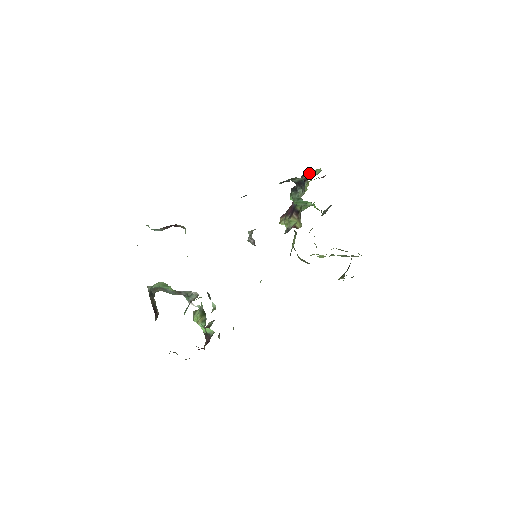
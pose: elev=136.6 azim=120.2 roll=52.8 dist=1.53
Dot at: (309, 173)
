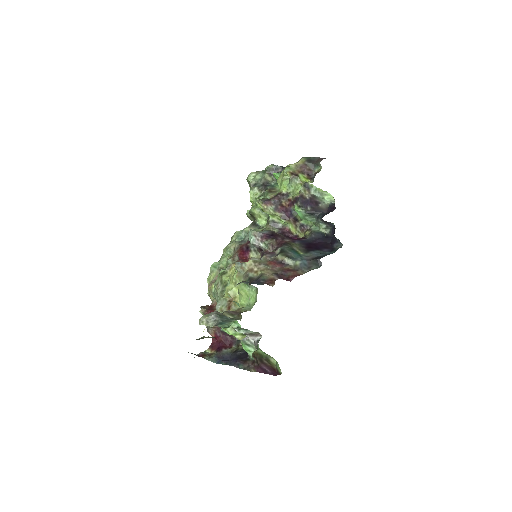
Dot at: (317, 190)
